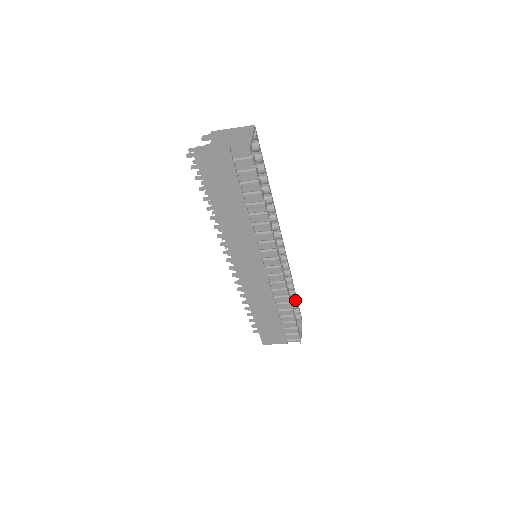
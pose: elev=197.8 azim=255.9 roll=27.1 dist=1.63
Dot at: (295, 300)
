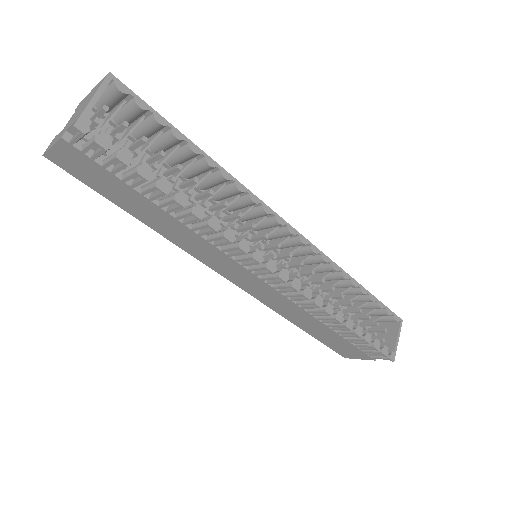
Dot at: (368, 299)
